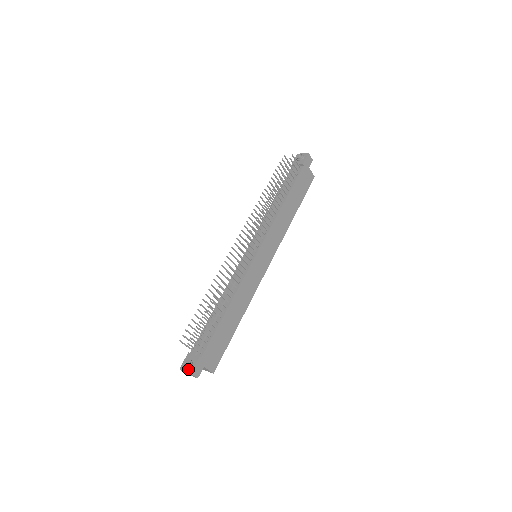
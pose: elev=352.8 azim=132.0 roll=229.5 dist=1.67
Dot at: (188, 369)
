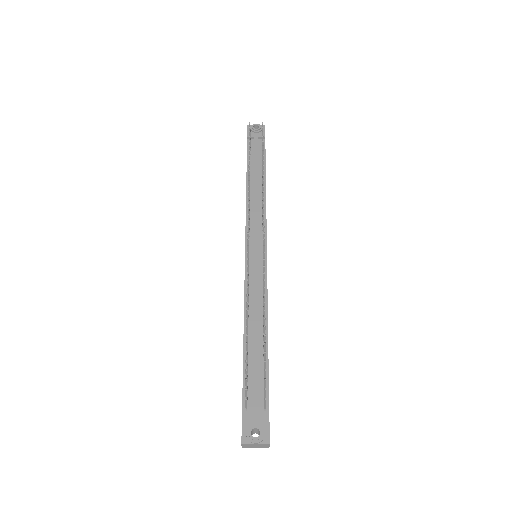
Dot at: (263, 439)
